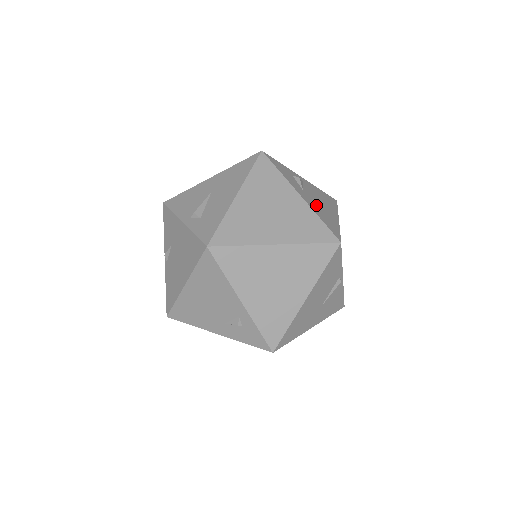
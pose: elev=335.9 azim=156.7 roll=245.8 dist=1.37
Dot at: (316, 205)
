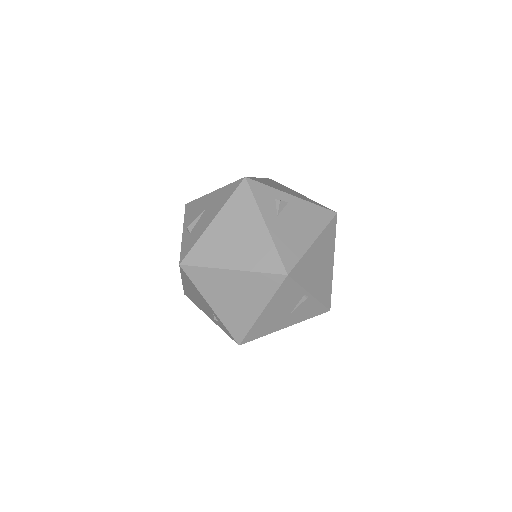
Dot at: (285, 232)
